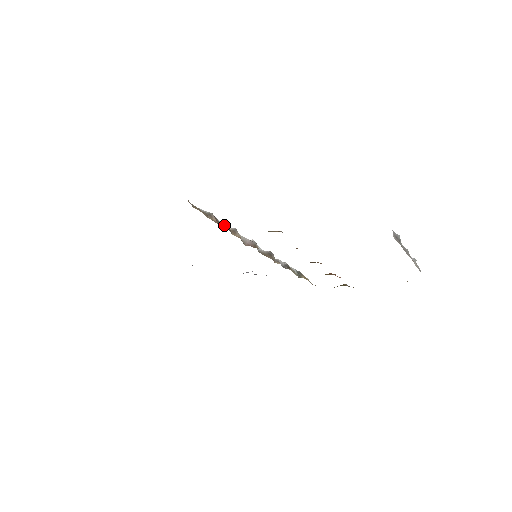
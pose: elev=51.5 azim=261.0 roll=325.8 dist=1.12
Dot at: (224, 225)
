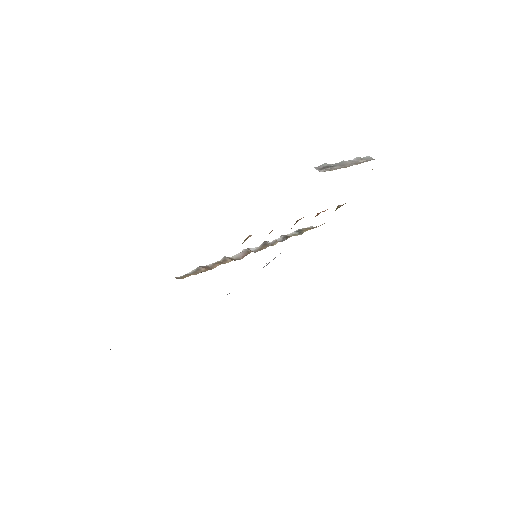
Dot at: (214, 264)
